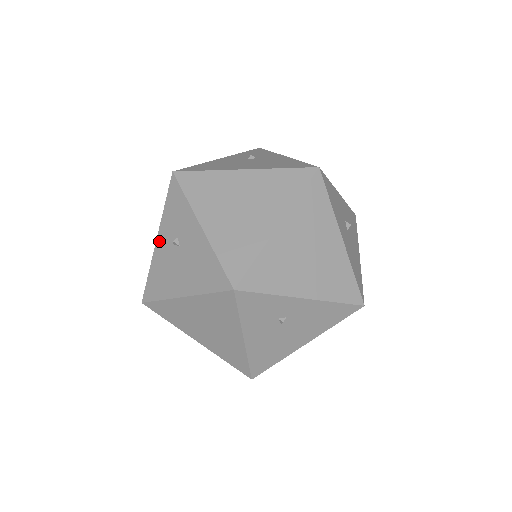
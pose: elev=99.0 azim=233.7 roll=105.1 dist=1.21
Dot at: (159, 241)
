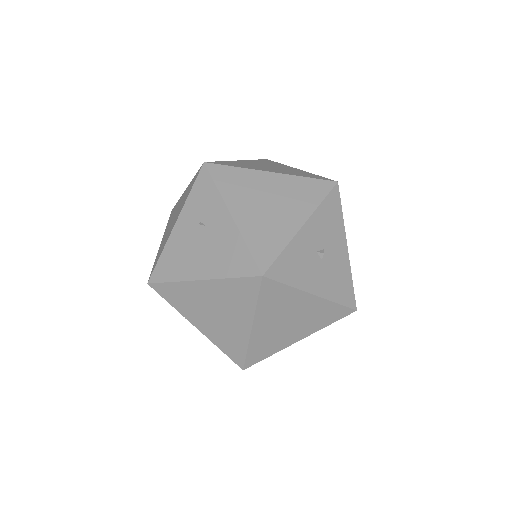
Dot at: occluded
